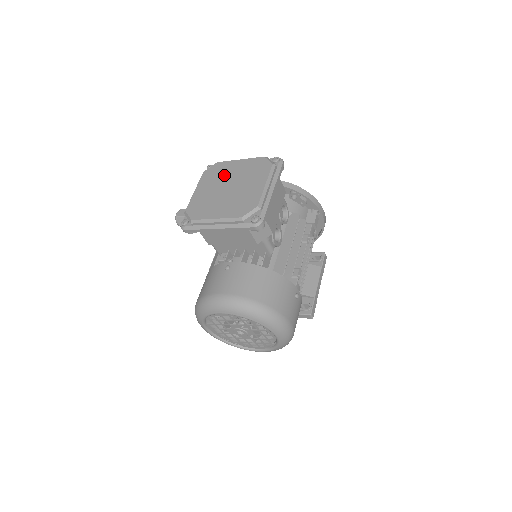
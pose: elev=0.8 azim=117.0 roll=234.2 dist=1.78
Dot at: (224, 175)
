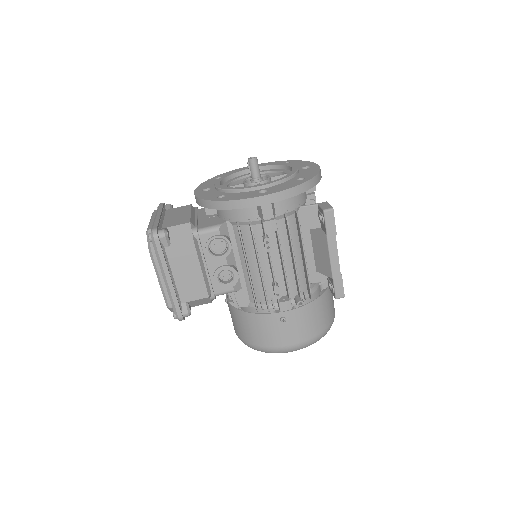
Dot at: occluded
